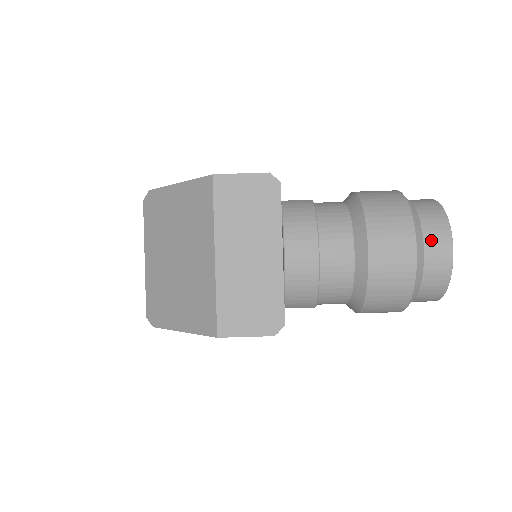
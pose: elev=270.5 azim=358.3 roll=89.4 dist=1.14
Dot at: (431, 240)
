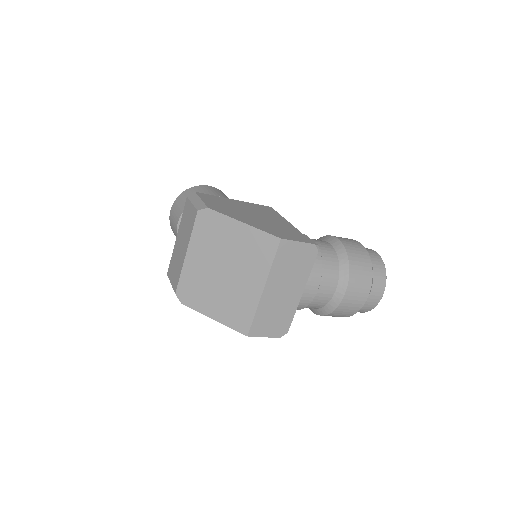
Dot at: (375, 290)
